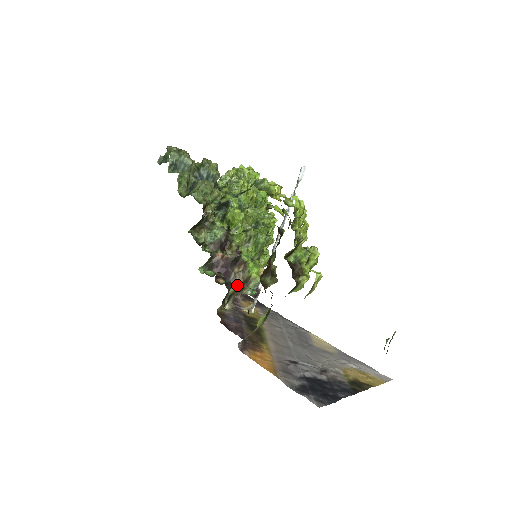
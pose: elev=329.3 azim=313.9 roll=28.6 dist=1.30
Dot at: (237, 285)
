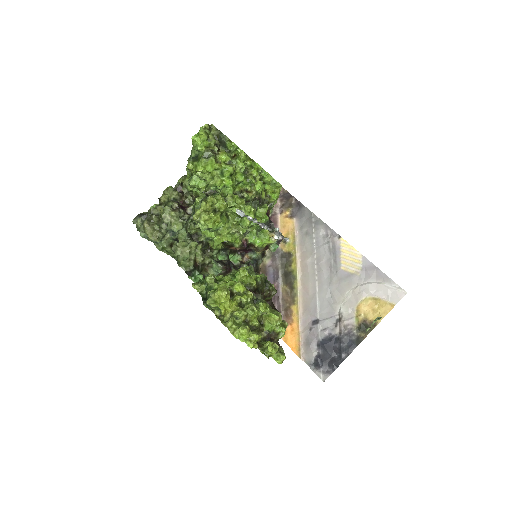
Dot at: occluded
